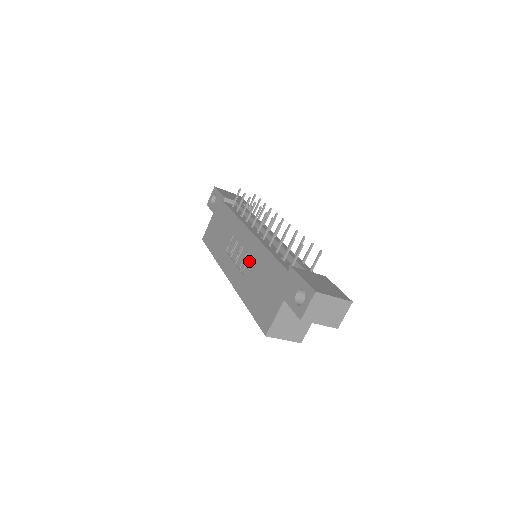
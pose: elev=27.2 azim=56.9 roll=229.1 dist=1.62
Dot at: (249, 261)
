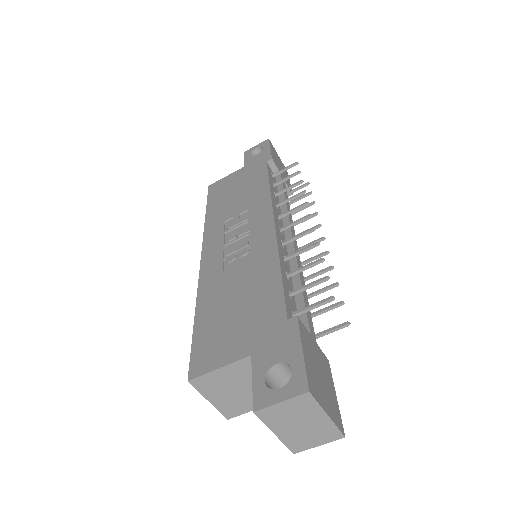
Dot at: (244, 257)
